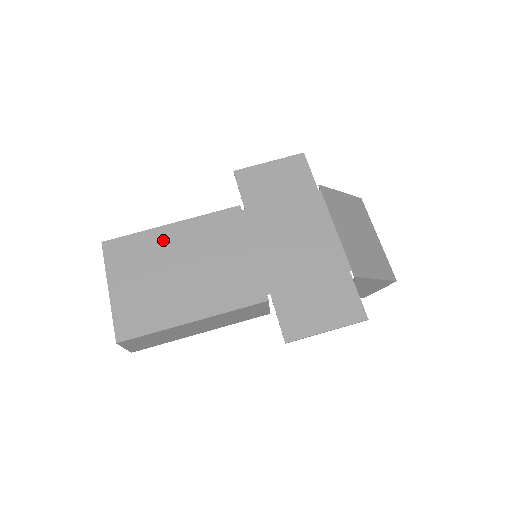
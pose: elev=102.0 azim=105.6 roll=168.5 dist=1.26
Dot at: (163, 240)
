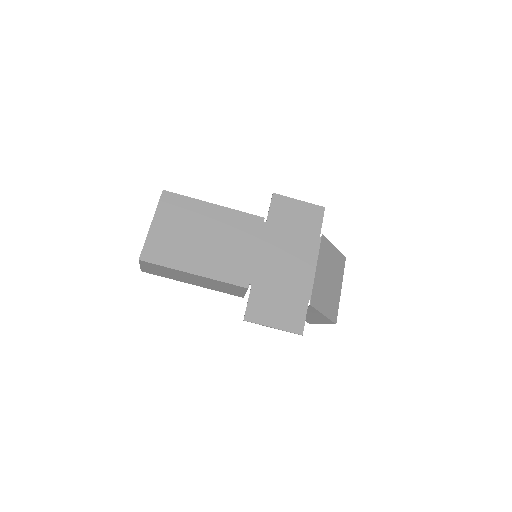
Dot at: (203, 212)
